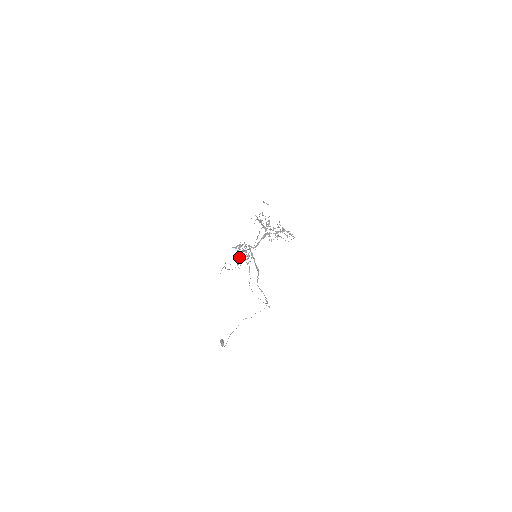
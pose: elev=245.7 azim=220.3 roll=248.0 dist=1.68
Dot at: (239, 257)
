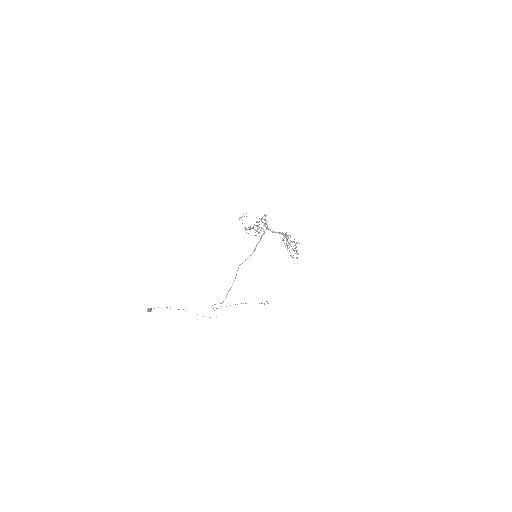
Dot at: occluded
